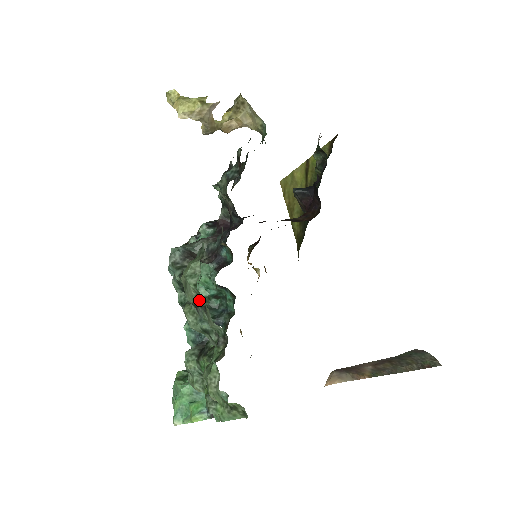
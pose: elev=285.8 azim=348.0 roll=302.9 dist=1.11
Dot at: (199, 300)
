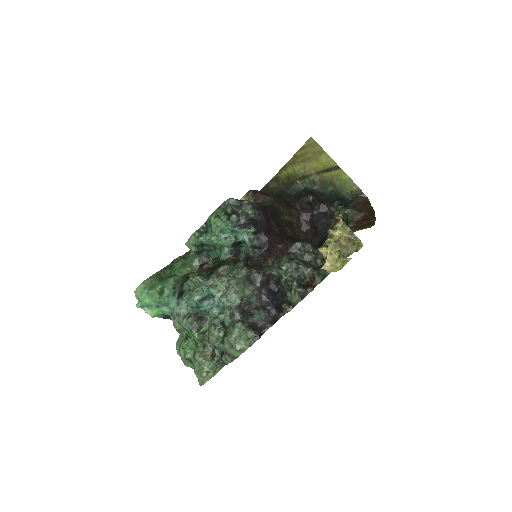
Dot at: (231, 355)
